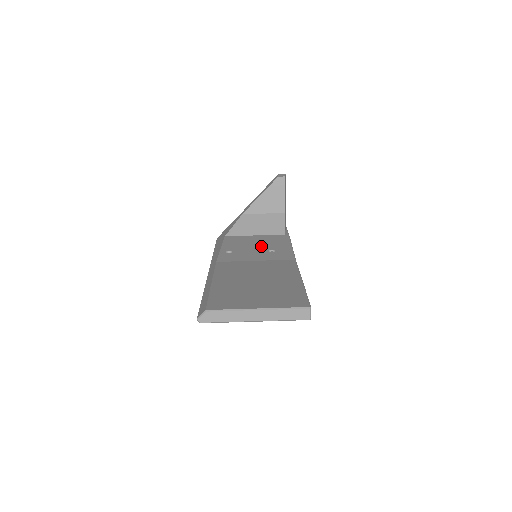
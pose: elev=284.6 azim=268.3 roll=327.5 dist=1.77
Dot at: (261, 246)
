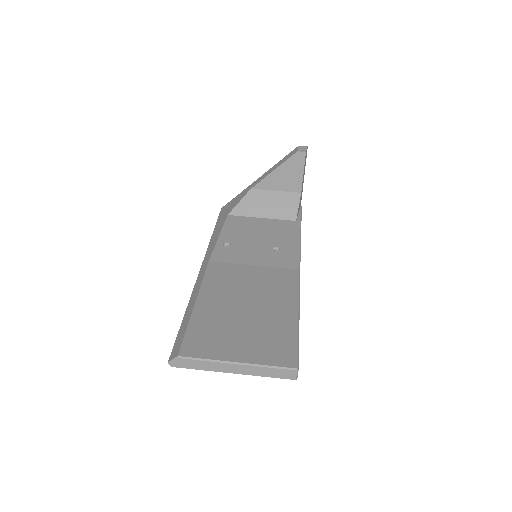
Dot at: (265, 239)
